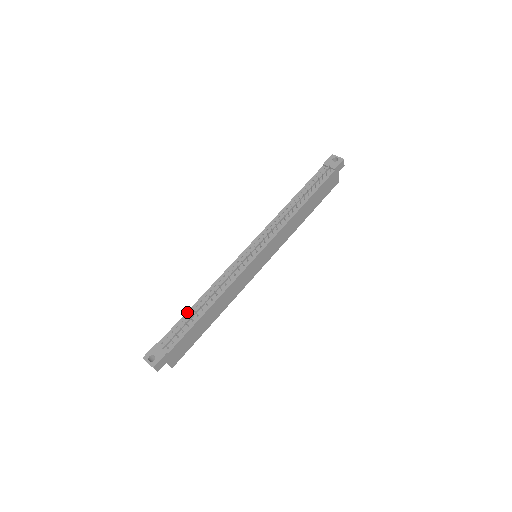
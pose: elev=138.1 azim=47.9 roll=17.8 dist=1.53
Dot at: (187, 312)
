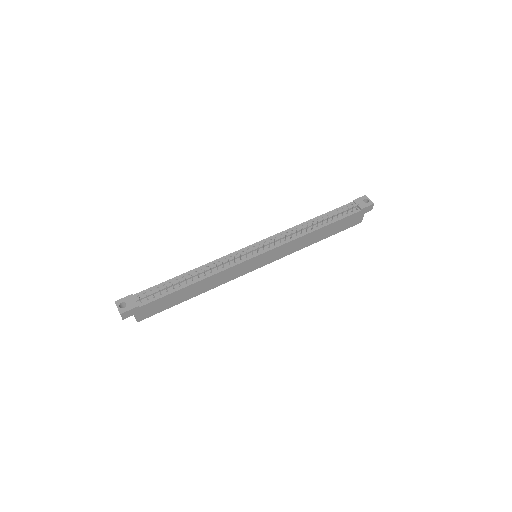
Dot at: (172, 278)
